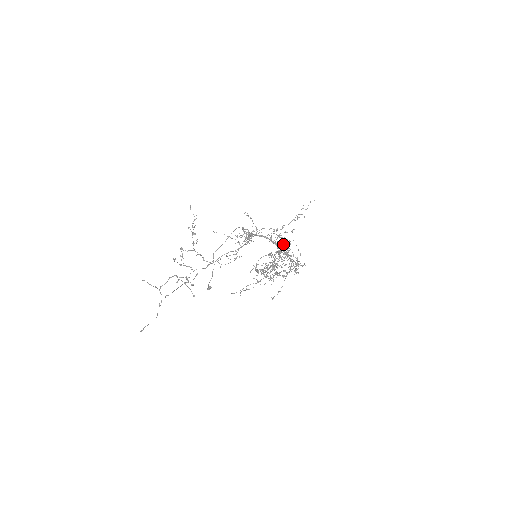
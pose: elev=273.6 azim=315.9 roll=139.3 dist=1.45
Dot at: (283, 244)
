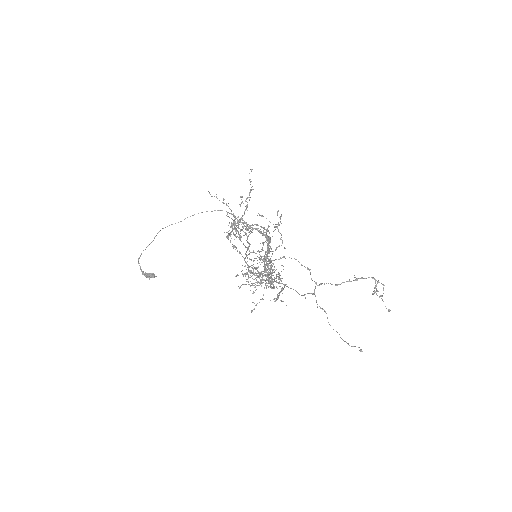
Dot at: occluded
